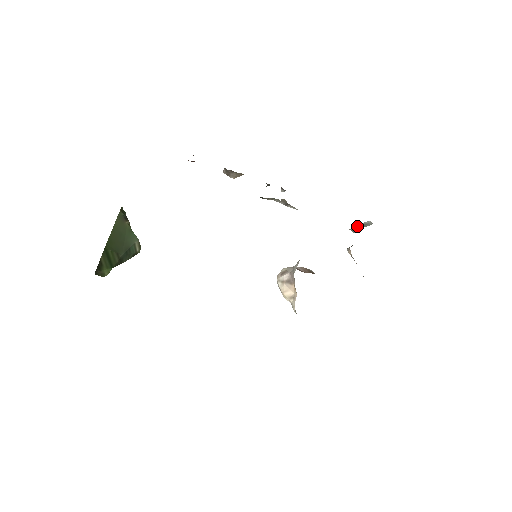
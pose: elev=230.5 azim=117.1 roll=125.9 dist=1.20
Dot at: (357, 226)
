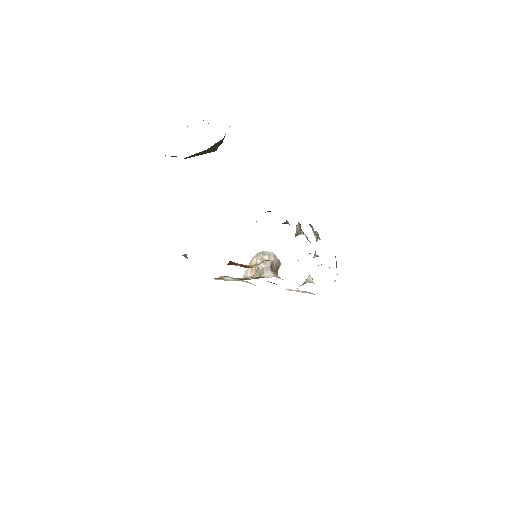
Dot at: occluded
